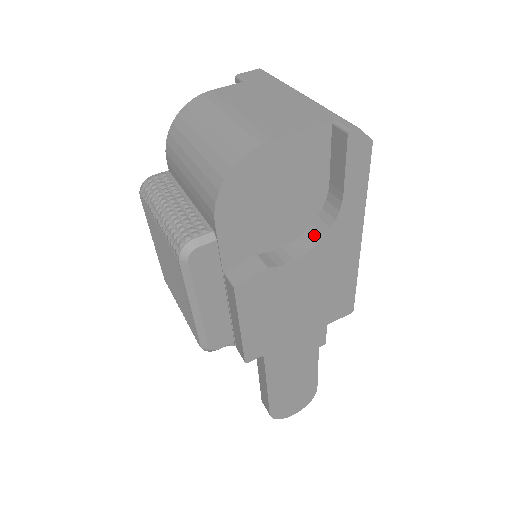
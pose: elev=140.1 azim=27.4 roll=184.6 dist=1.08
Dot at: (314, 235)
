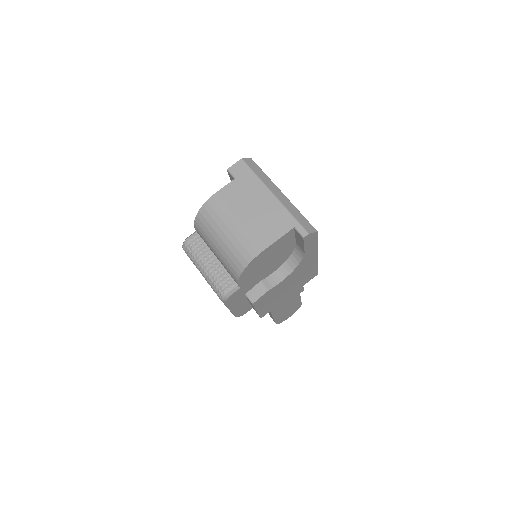
Dot at: (291, 265)
